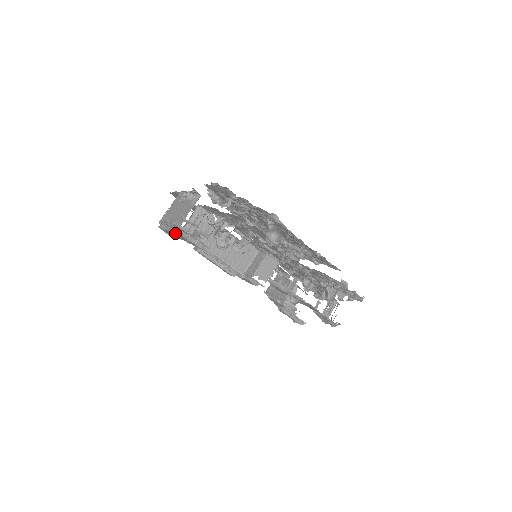
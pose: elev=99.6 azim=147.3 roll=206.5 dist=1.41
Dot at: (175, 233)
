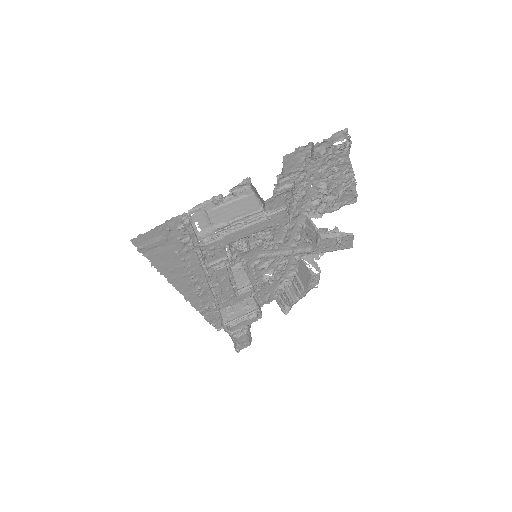
Dot at: (258, 221)
